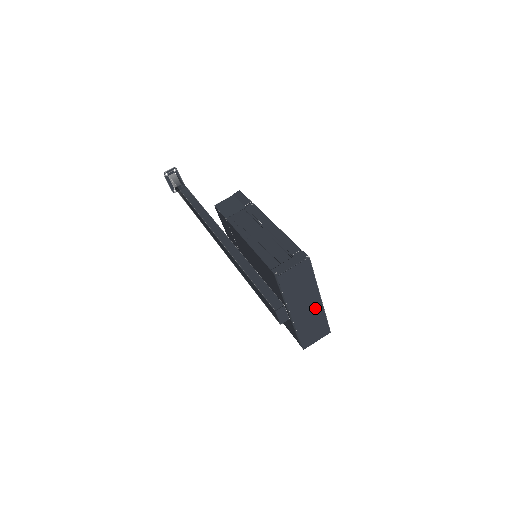
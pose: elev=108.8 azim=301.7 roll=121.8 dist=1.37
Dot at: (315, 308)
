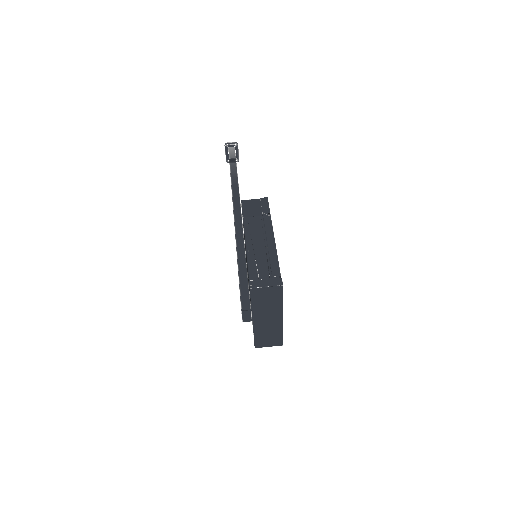
Dot at: (275, 323)
